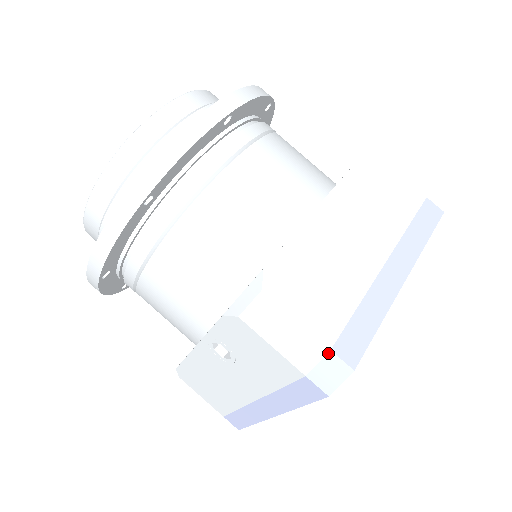
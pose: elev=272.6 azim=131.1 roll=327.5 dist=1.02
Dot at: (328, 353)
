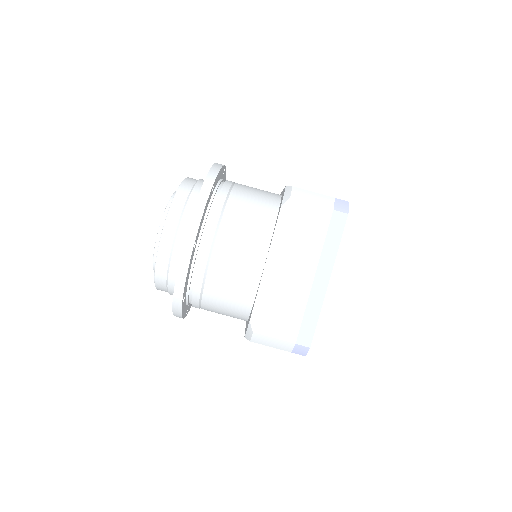
Dot at: (295, 345)
